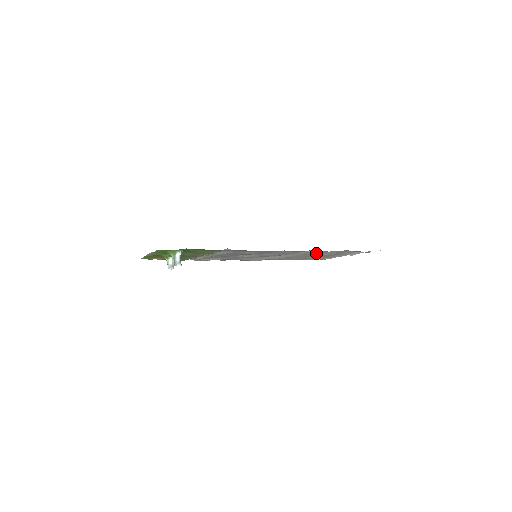
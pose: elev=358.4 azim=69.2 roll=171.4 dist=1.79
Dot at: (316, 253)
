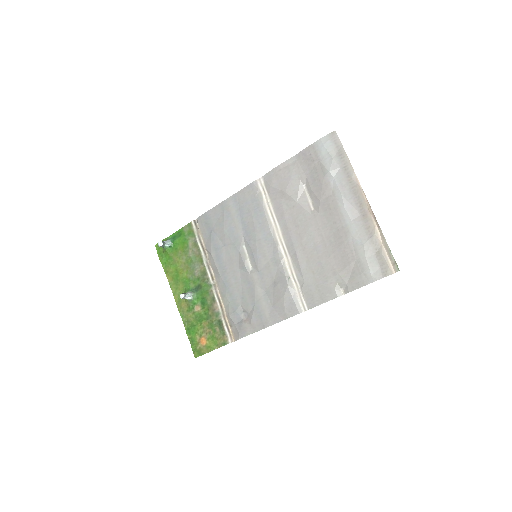
Dot at: (275, 187)
